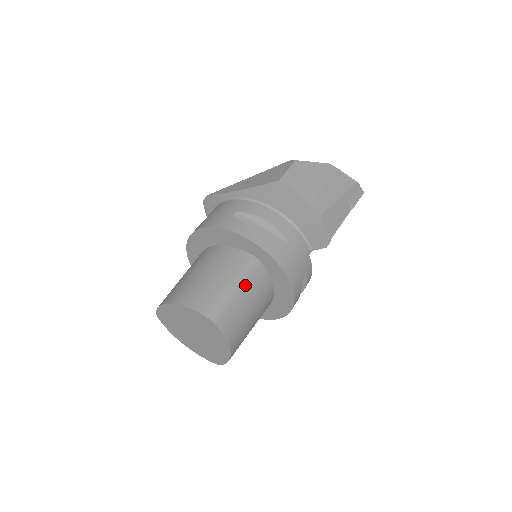
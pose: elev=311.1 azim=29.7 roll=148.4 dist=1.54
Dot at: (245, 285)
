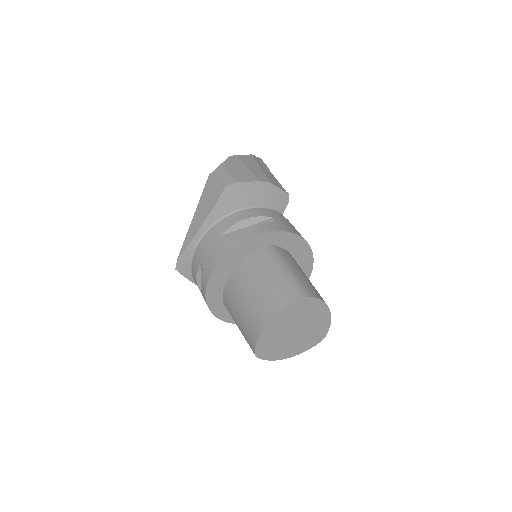
Dot at: (287, 264)
